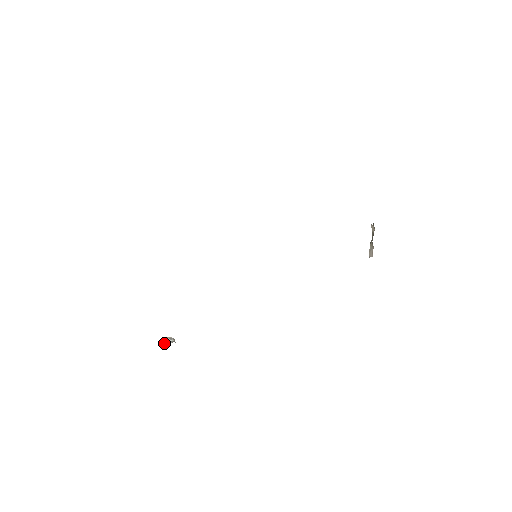
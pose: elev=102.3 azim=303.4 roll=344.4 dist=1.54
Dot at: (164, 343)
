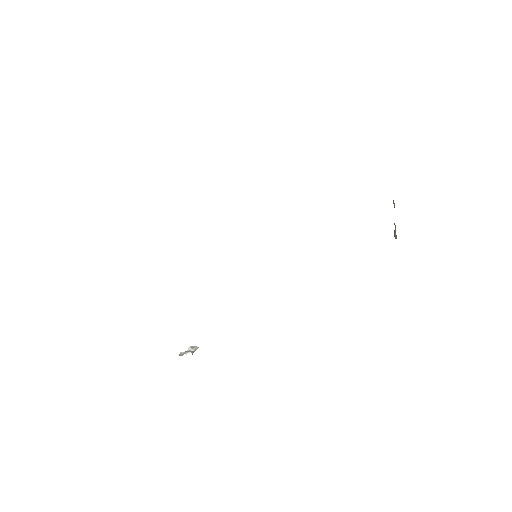
Dot at: (180, 354)
